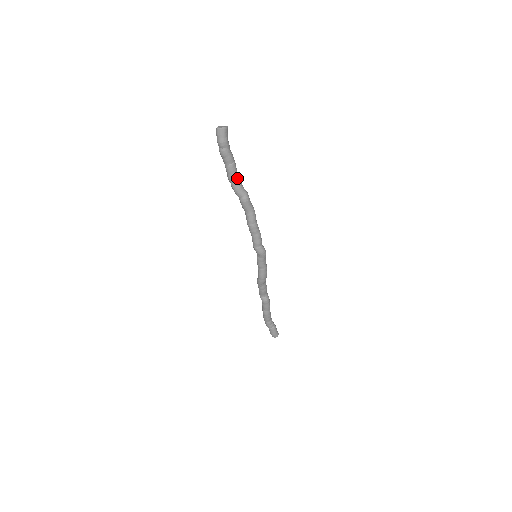
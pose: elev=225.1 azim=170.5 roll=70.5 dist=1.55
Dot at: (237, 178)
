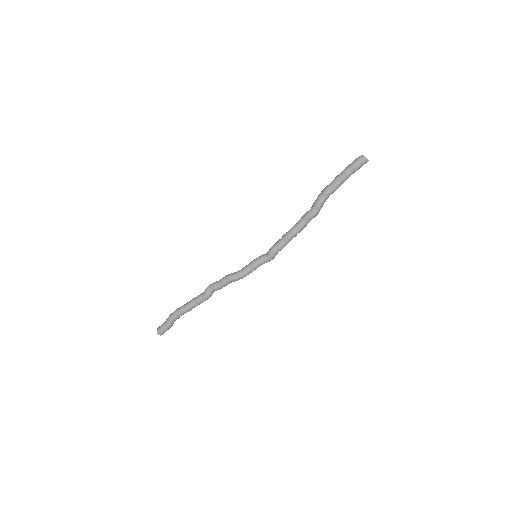
Dot at: (329, 195)
